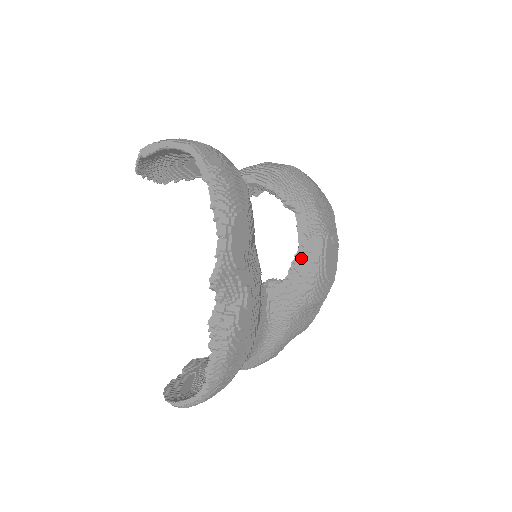
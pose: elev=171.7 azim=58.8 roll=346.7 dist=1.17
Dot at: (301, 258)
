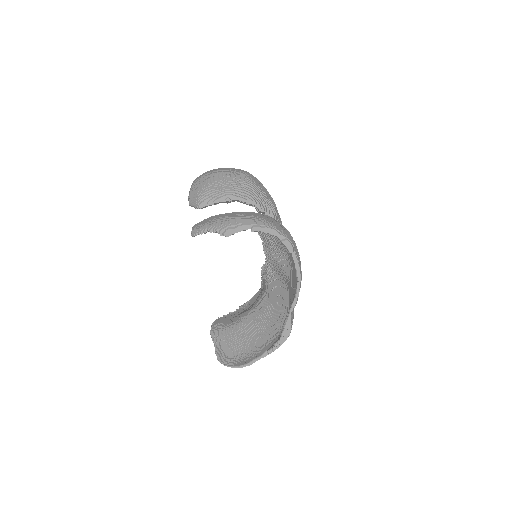
Dot at: occluded
